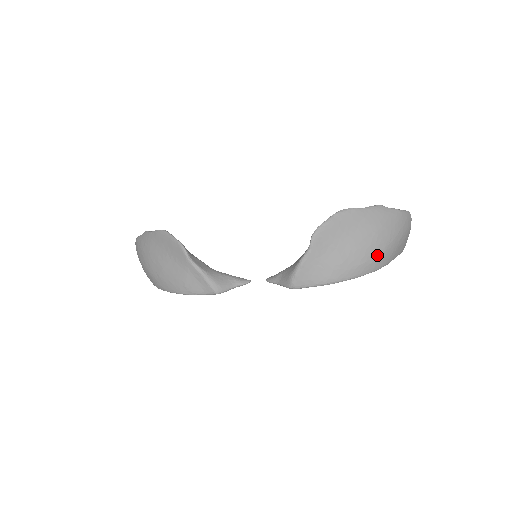
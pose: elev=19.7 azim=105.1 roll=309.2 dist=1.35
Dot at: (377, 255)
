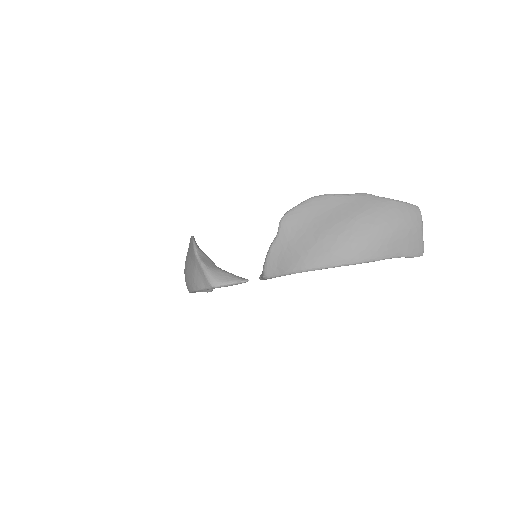
Dot at: (354, 243)
